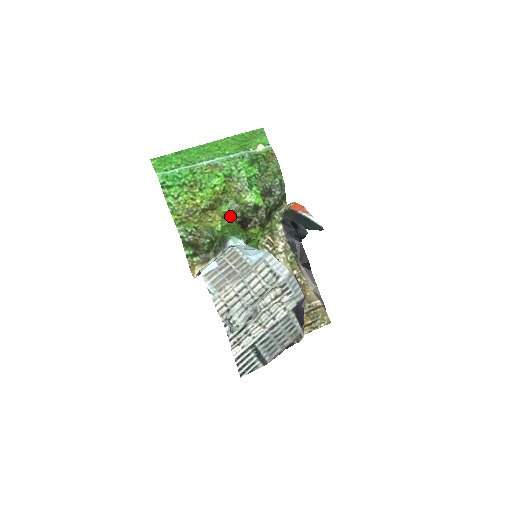
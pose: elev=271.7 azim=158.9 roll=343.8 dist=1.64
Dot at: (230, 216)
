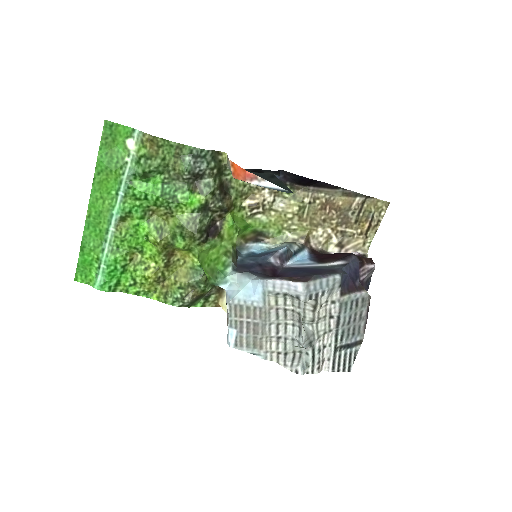
Dot at: (192, 243)
